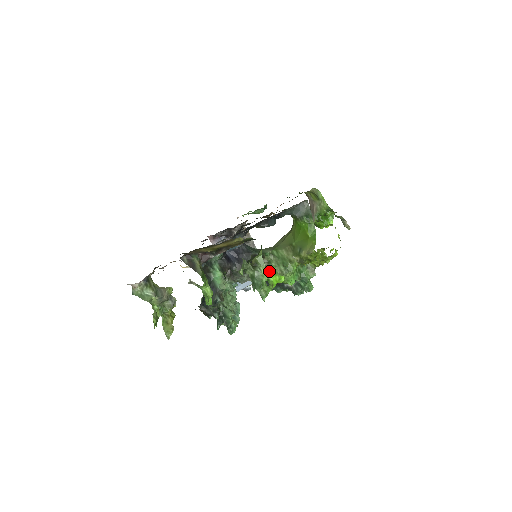
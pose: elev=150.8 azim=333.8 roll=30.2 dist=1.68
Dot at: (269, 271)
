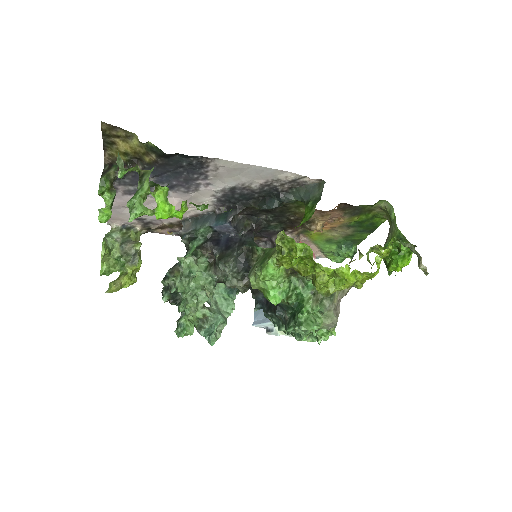
Dot at: (250, 270)
